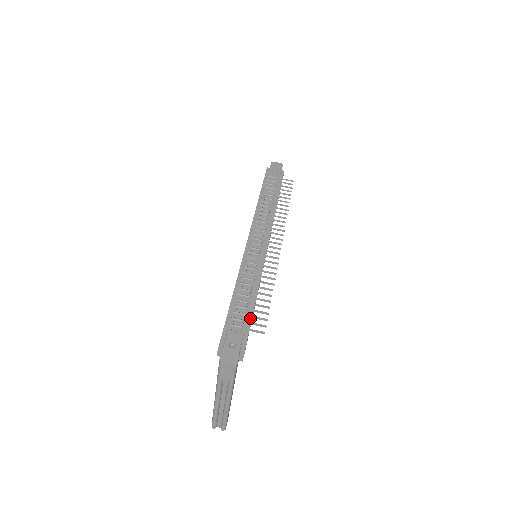
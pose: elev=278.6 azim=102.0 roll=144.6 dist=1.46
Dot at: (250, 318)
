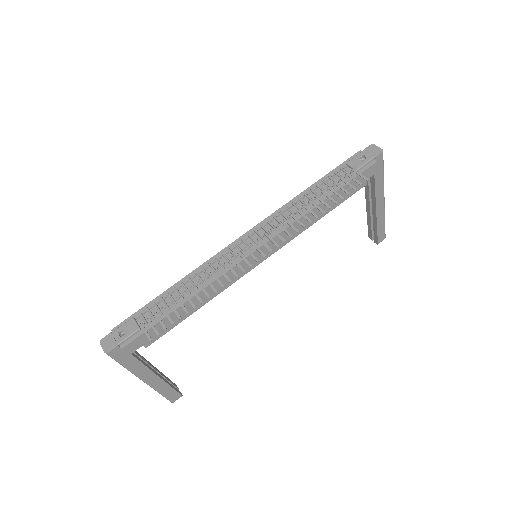
Dot at: (161, 318)
